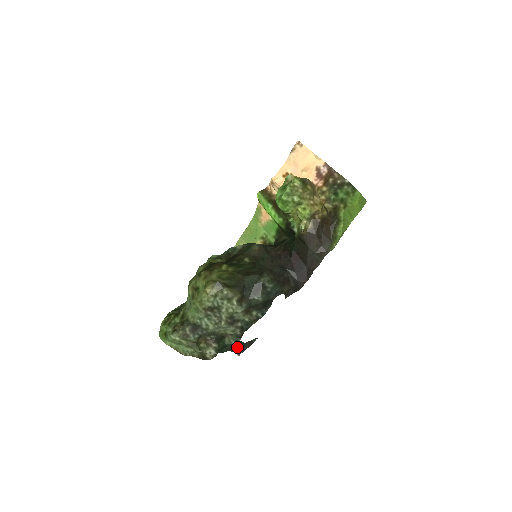
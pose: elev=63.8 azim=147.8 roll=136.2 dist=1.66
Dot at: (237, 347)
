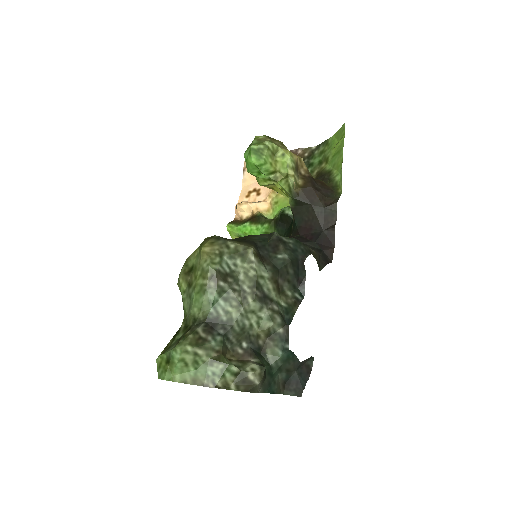
Dot at: (291, 380)
